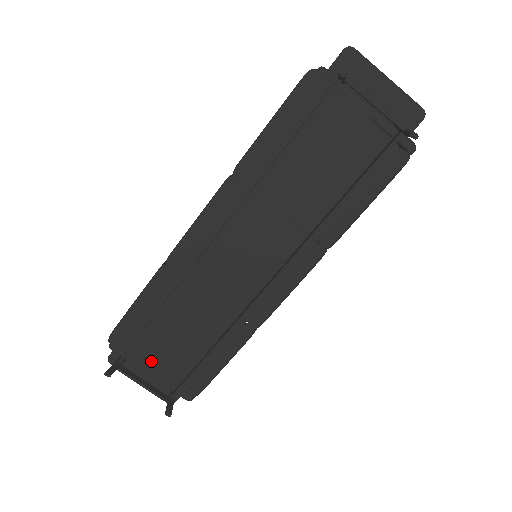
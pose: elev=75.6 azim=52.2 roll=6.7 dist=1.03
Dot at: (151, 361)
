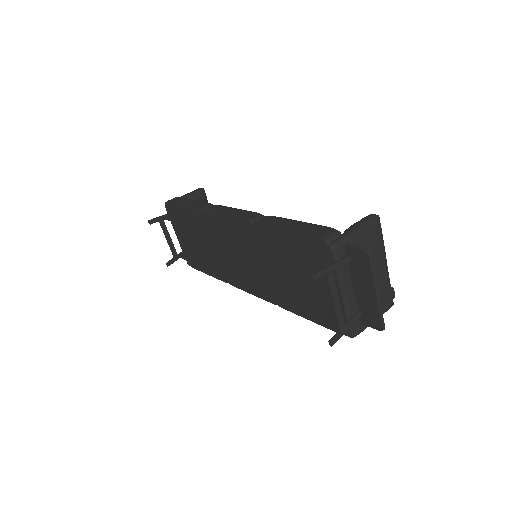
Dot at: (179, 233)
